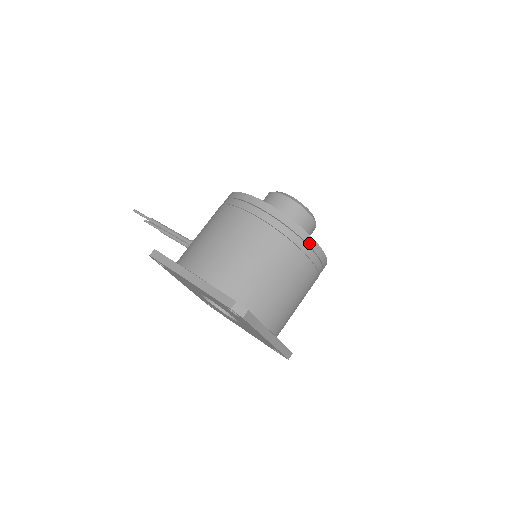
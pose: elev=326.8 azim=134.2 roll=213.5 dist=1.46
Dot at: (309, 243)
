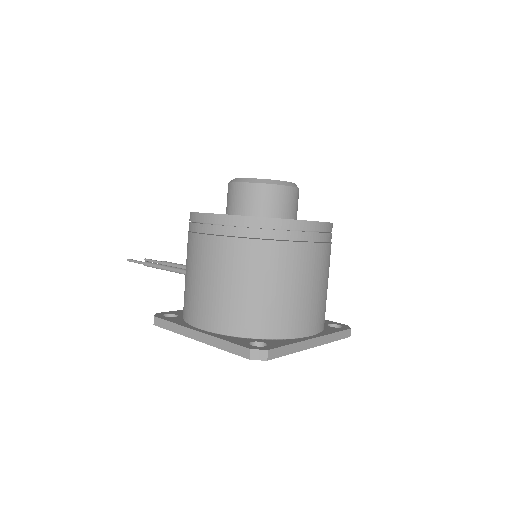
Dot at: (295, 228)
